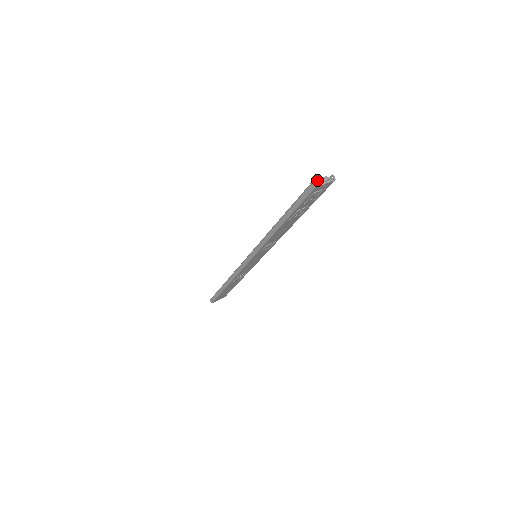
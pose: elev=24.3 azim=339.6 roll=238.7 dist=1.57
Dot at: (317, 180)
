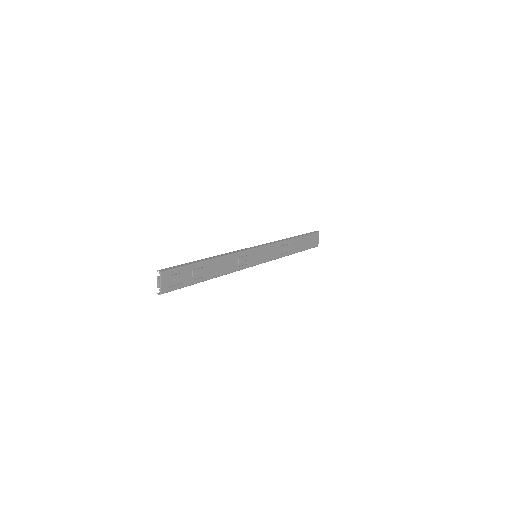
Dot at: (157, 287)
